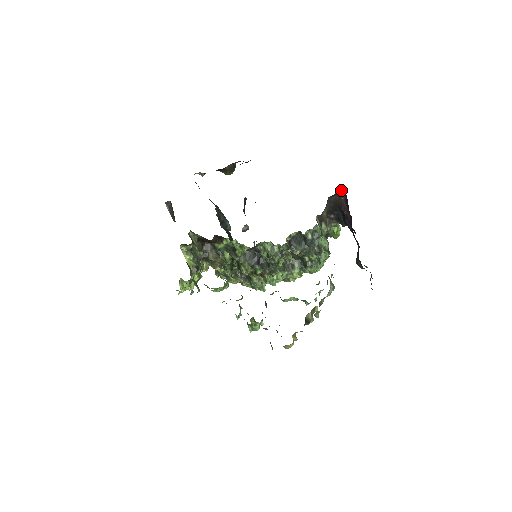
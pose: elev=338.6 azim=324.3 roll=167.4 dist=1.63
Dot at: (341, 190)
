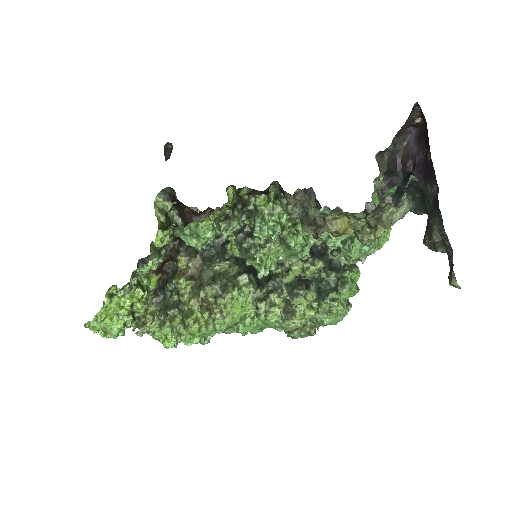
Dot at: (410, 135)
